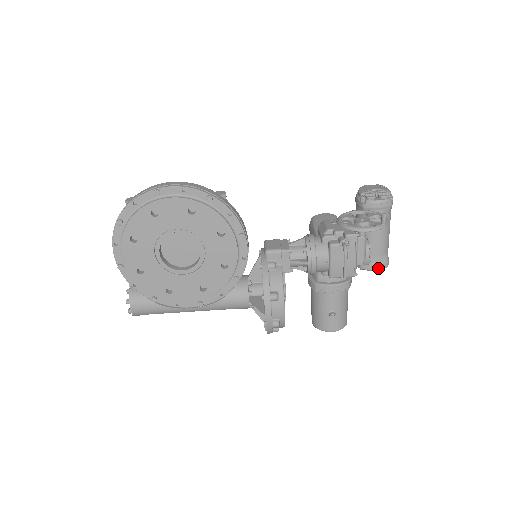
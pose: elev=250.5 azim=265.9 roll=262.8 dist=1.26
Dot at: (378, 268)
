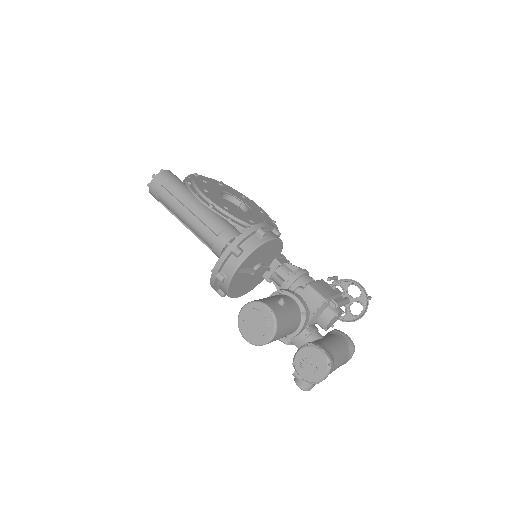
Dot at: (325, 352)
